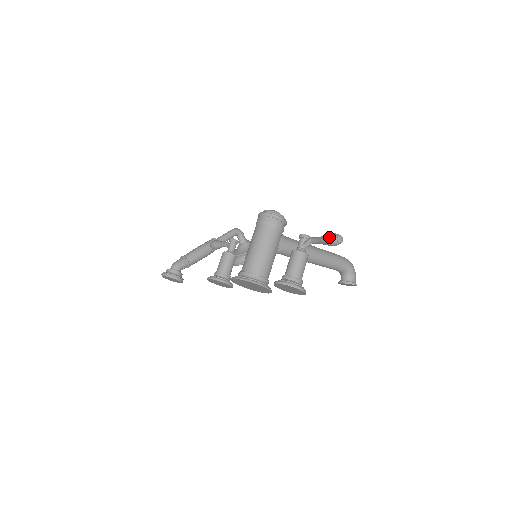
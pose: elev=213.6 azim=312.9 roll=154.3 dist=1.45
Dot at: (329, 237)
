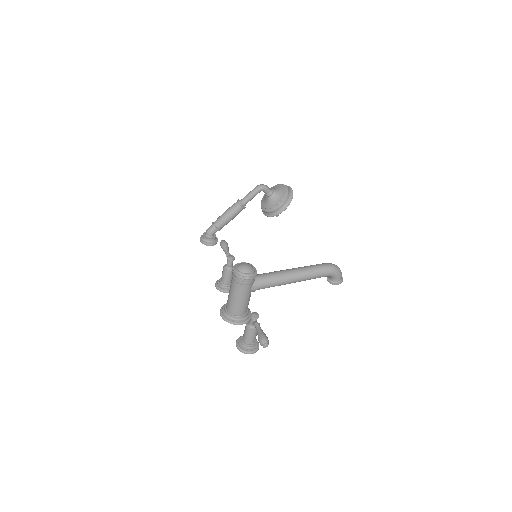
Dot at: (259, 341)
